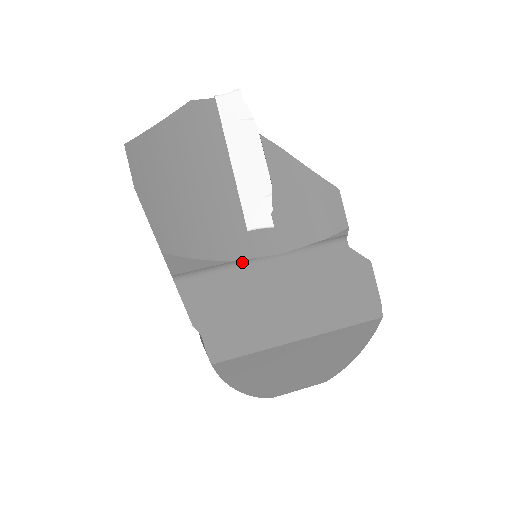
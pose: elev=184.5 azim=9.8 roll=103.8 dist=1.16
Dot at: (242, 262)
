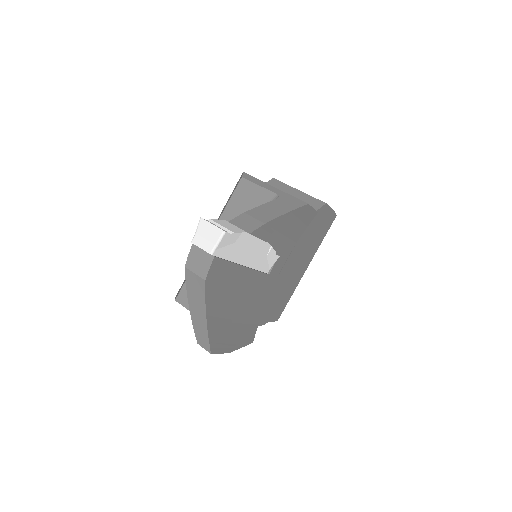
Dot at: (272, 285)
